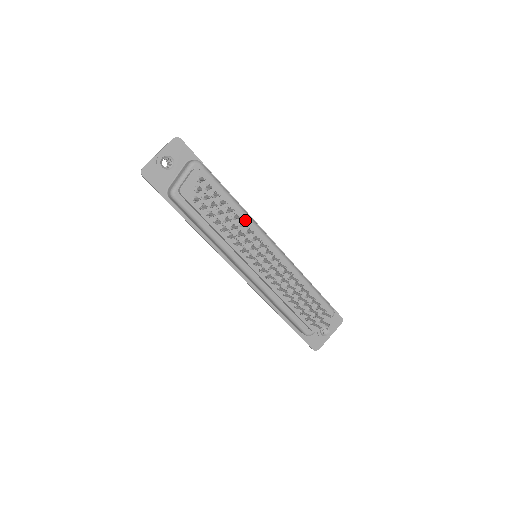
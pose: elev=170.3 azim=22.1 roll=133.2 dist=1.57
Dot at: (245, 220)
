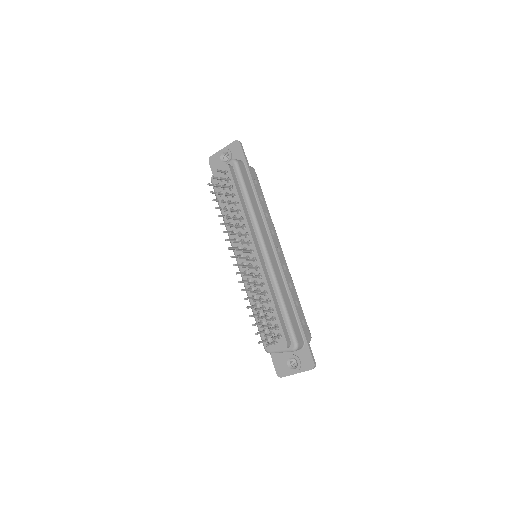
Dot at: (245, 217)
